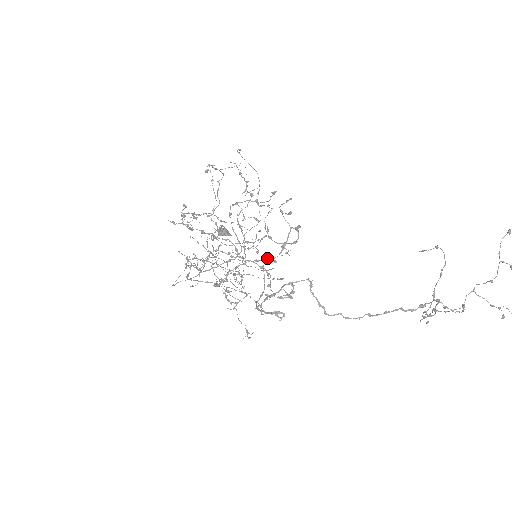
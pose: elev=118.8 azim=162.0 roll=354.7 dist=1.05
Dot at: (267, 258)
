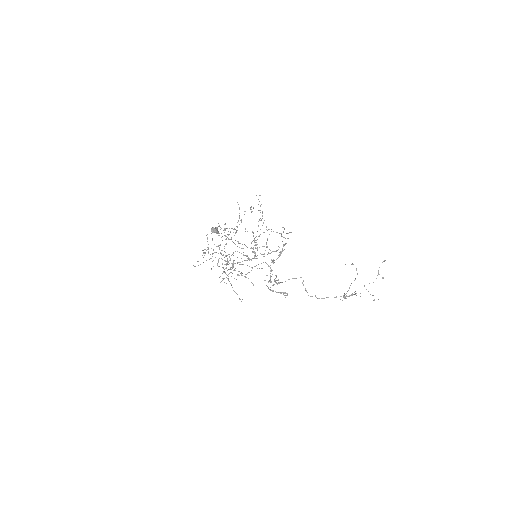
Dot at: (272, 261)
